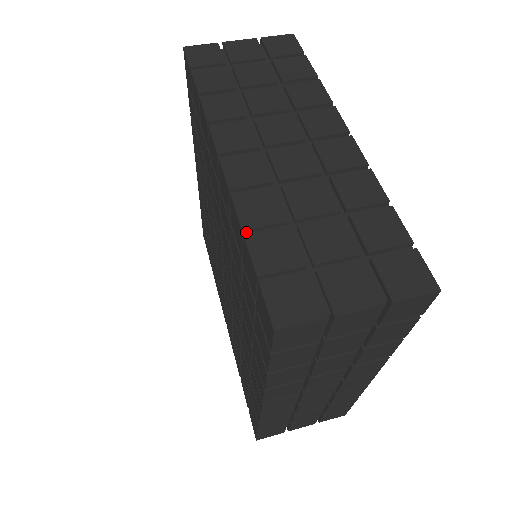
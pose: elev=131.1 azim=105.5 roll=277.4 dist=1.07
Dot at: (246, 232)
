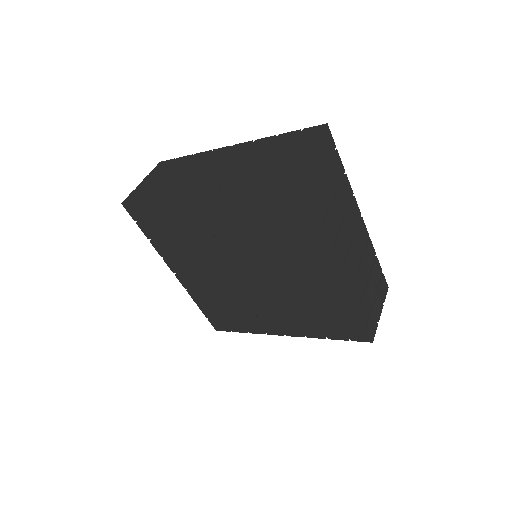
Dot at: (244, 184)
